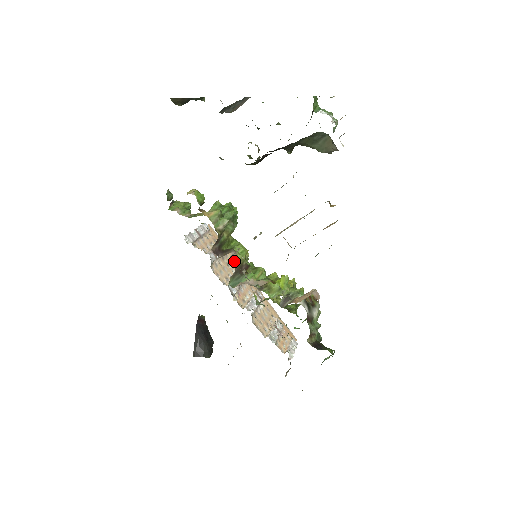
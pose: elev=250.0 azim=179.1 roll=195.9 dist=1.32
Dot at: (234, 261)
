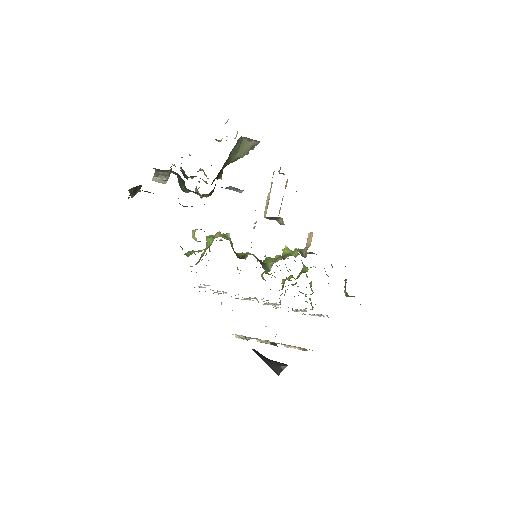
Dot at: occluded
